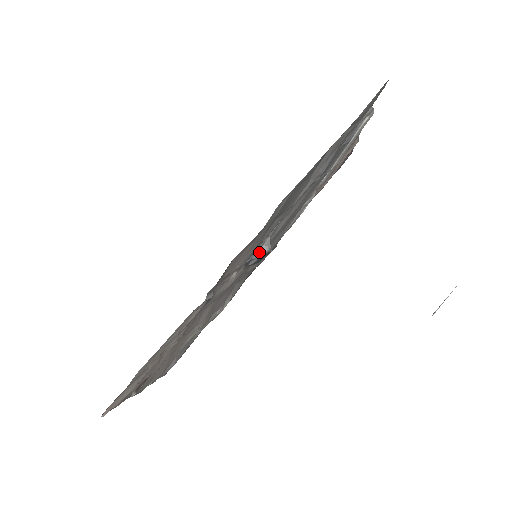
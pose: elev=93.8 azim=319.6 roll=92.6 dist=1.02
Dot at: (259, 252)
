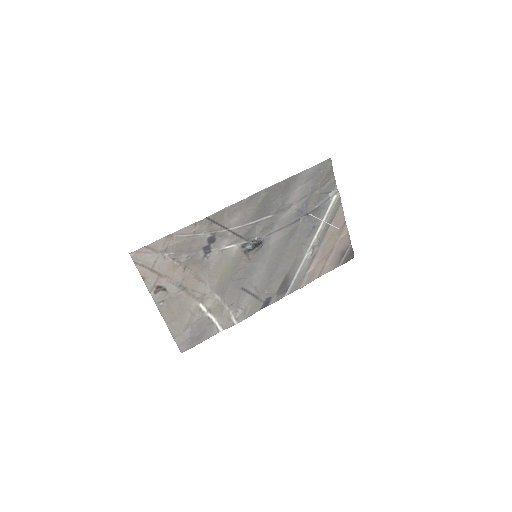
Dot at: (253, 242)
